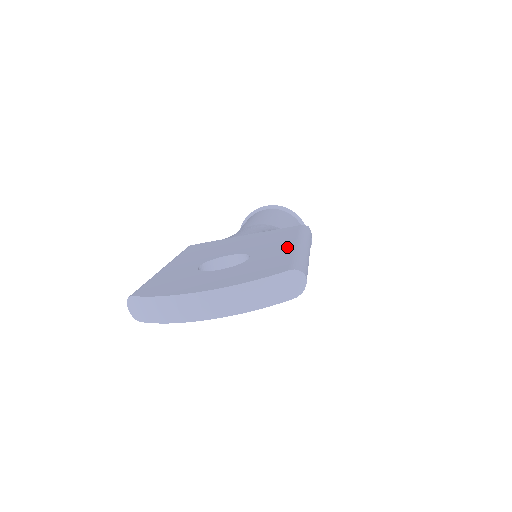
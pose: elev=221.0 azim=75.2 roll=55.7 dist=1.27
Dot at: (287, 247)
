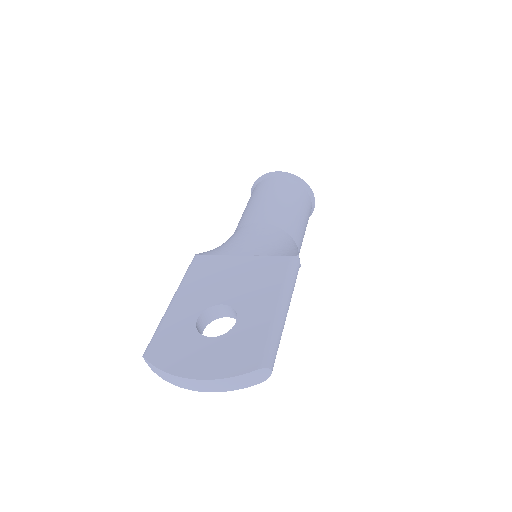
Dot at: (267, 313)
